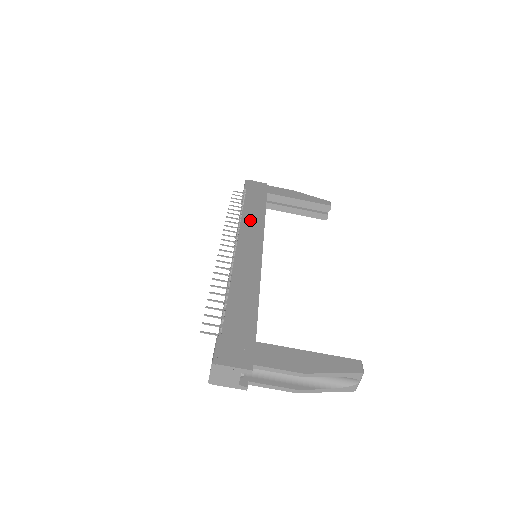
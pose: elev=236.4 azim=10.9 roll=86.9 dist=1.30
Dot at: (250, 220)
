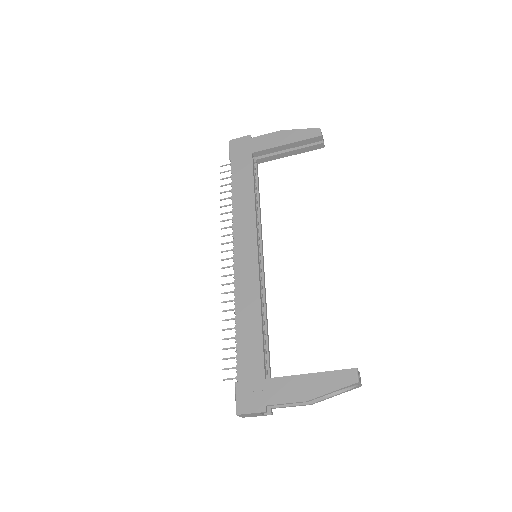
Dot at: (241, 211)
